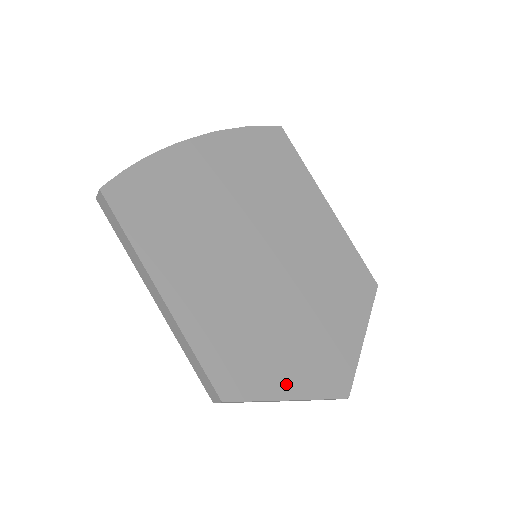
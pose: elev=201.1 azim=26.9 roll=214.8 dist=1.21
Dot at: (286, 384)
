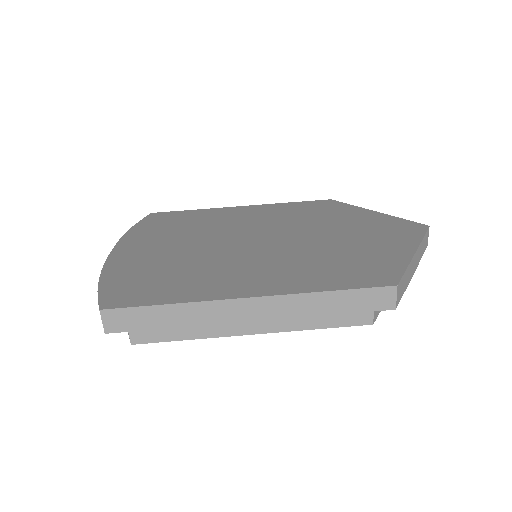
Dot at: (398, 251)
